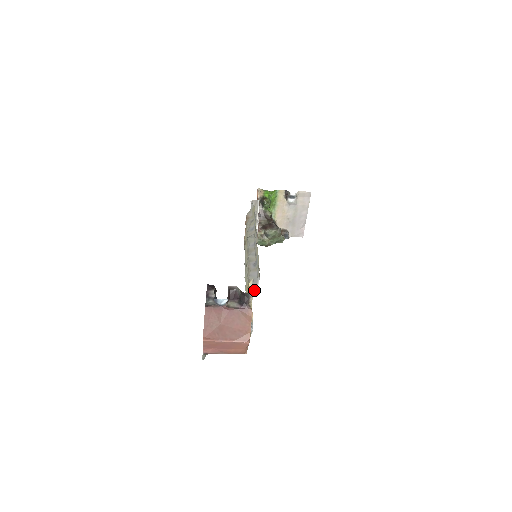
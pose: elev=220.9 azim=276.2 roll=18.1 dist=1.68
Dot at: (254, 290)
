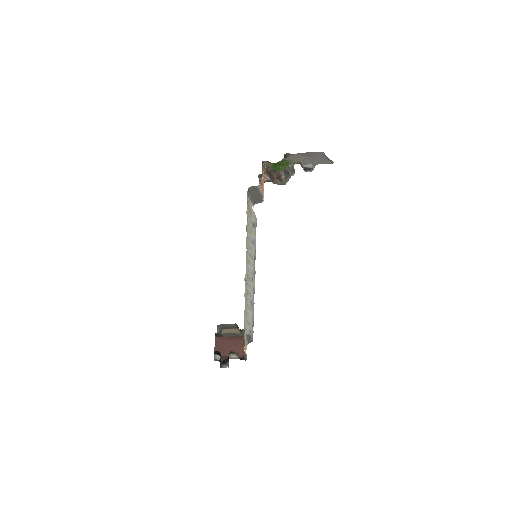
Dot at: (249, 336)
